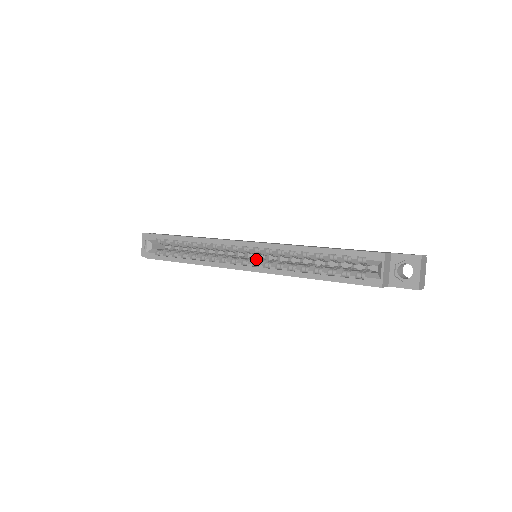
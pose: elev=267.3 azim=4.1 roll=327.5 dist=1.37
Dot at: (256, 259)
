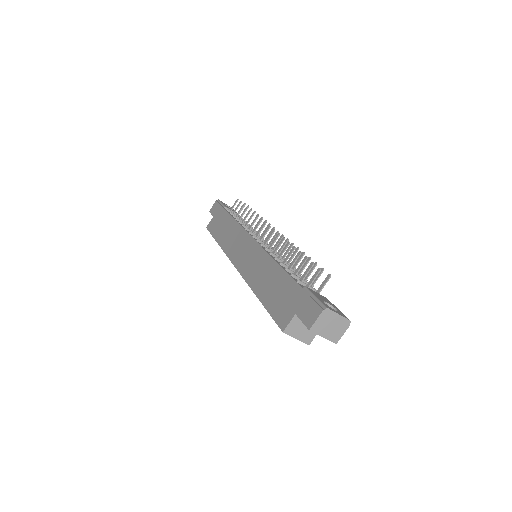
Dot at: occluded
